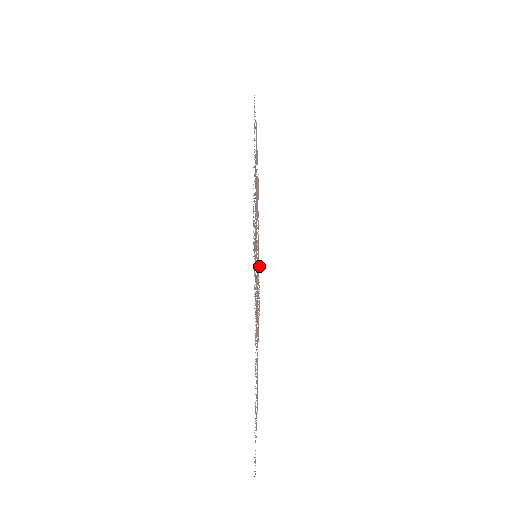
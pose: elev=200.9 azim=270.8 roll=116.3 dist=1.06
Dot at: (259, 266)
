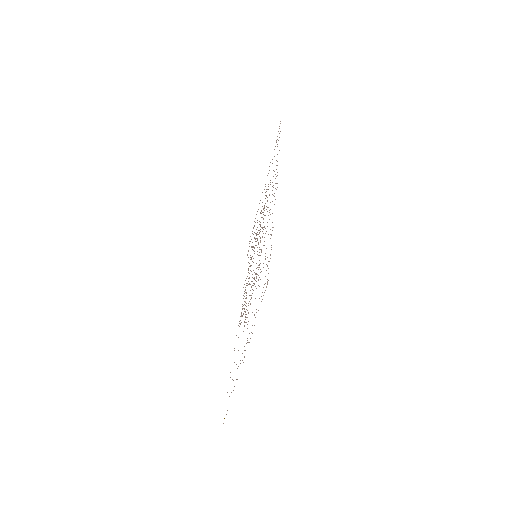
Dot at: occluded
